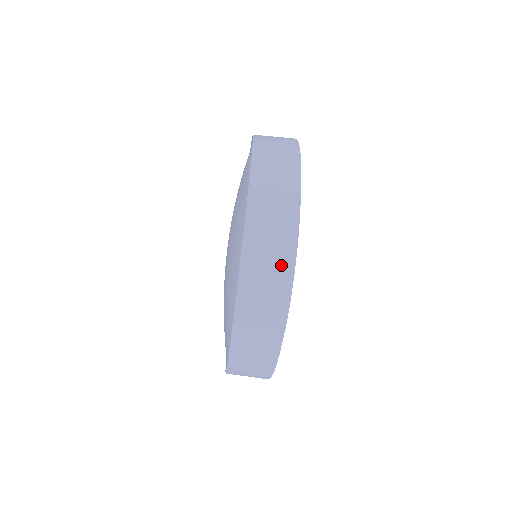
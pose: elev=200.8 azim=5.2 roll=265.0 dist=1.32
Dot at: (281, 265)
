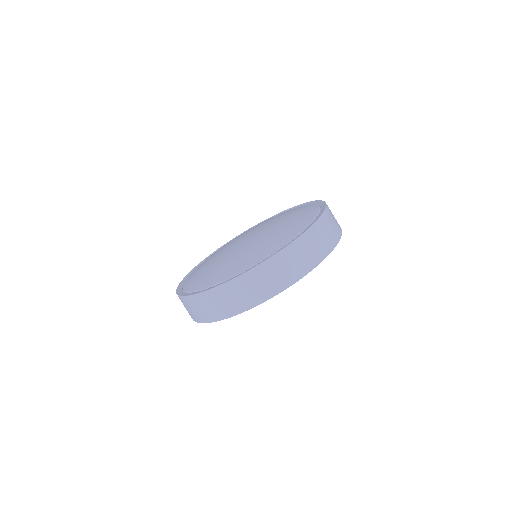
Dot at: (279, 284)
